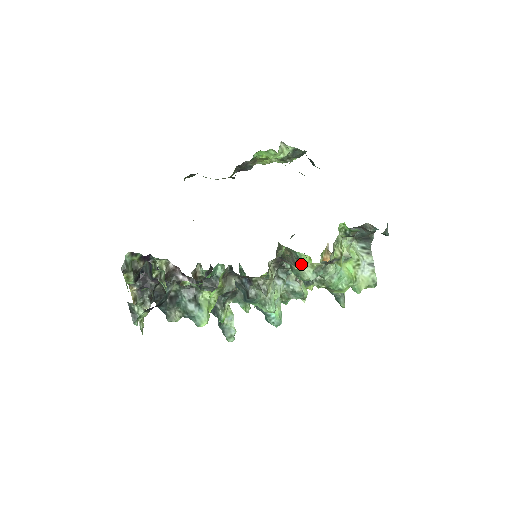
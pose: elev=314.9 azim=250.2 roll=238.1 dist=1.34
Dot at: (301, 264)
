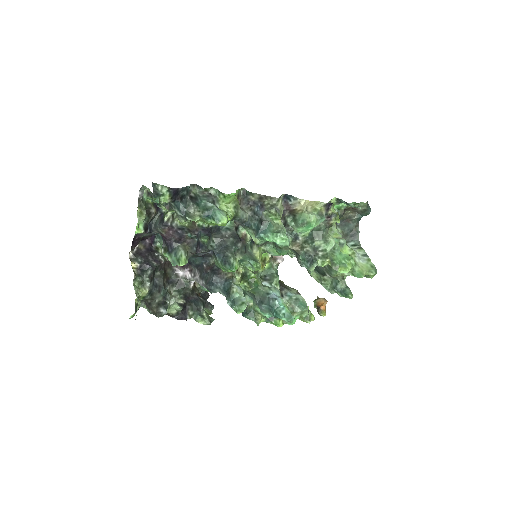
Dot at: occluded
